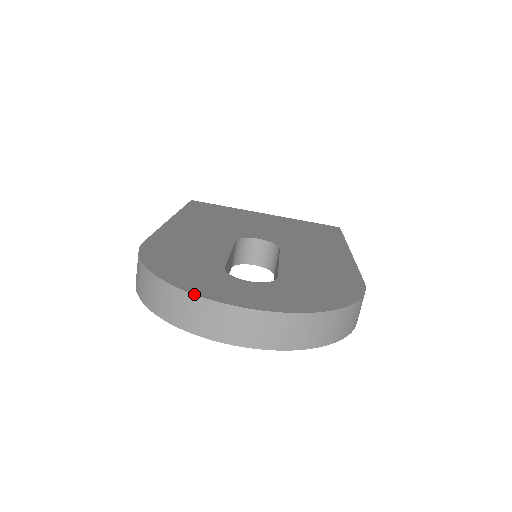
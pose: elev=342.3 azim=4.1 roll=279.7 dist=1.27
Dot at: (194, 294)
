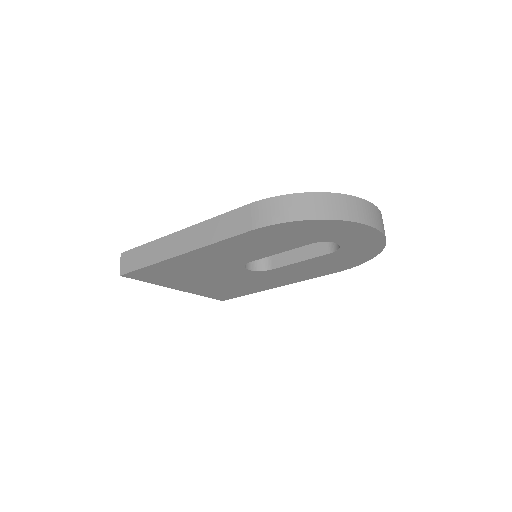
Dot at: (357, 197)
